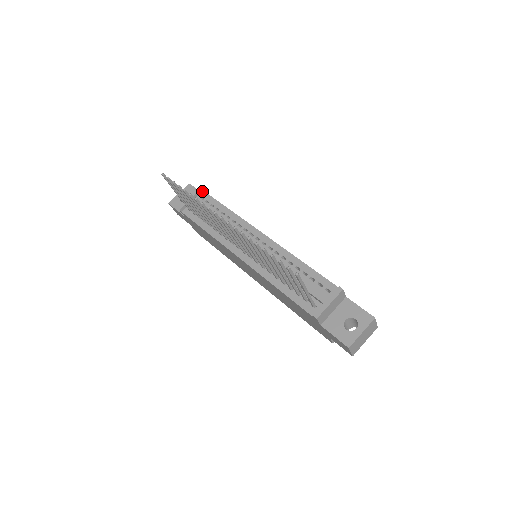
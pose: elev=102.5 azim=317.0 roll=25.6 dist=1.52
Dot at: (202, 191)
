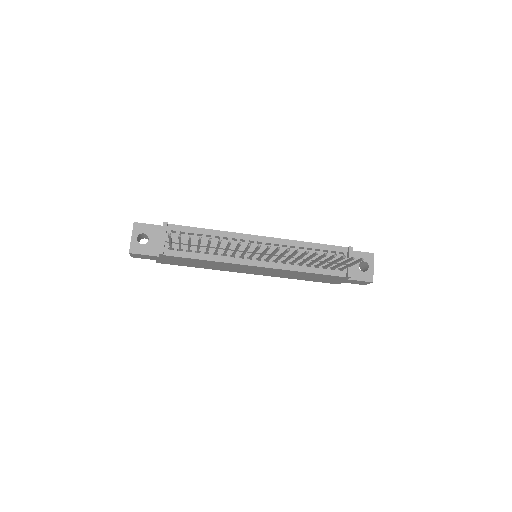
Dot at: (167, 225)
